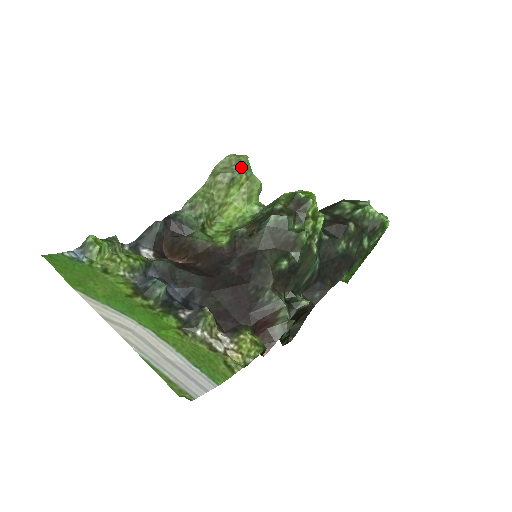
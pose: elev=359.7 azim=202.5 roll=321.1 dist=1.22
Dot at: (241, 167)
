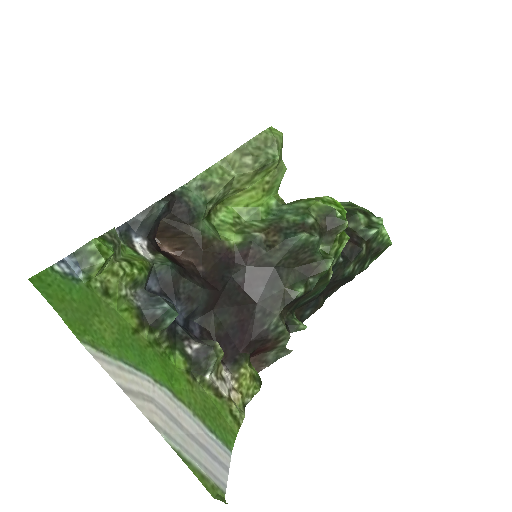
Dot at: (278, 153)
